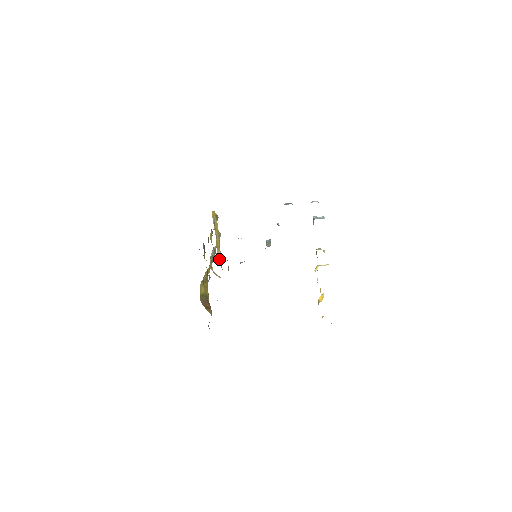
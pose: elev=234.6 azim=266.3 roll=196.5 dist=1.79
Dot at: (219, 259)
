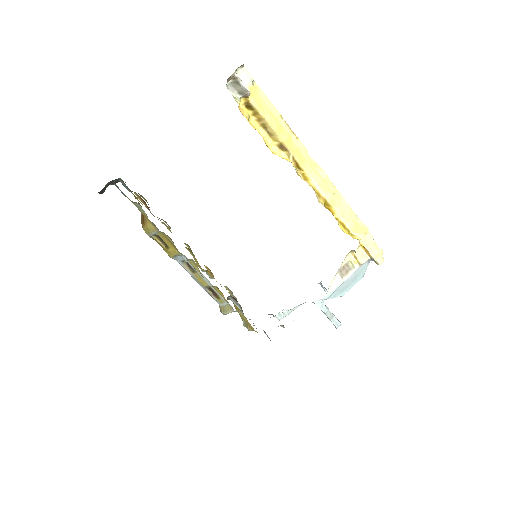
Dot at: (245, 324)
